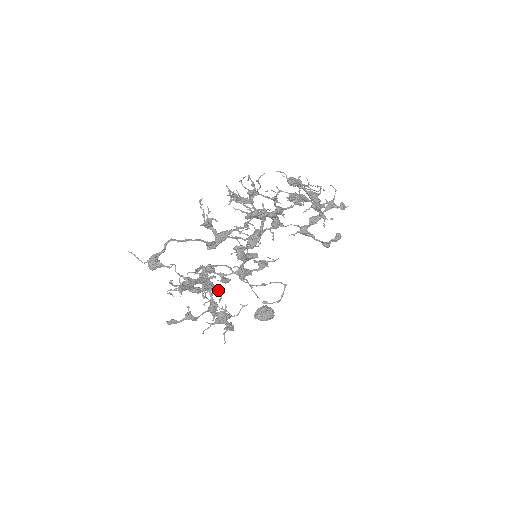
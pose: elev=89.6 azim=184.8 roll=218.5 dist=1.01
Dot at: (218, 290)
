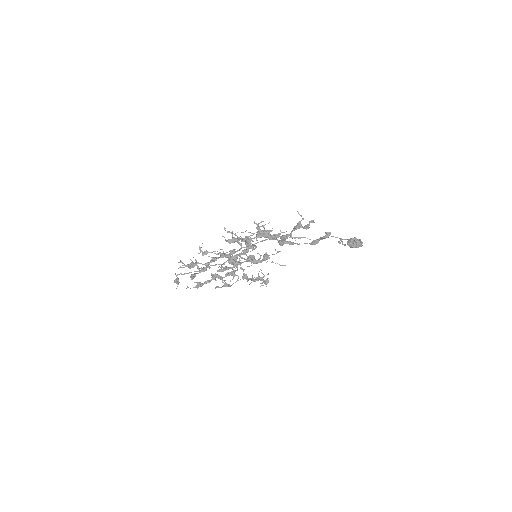
Dot at: (233, 276)
